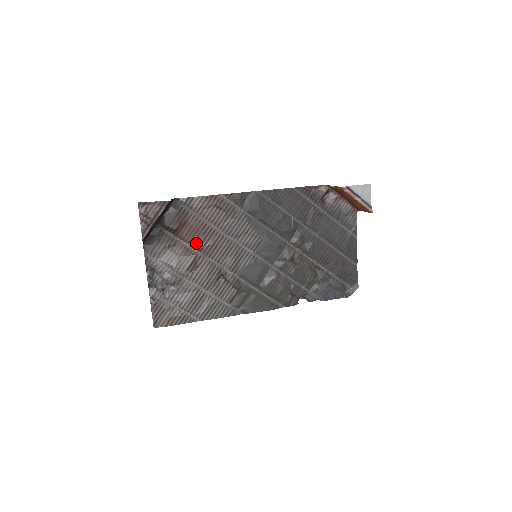
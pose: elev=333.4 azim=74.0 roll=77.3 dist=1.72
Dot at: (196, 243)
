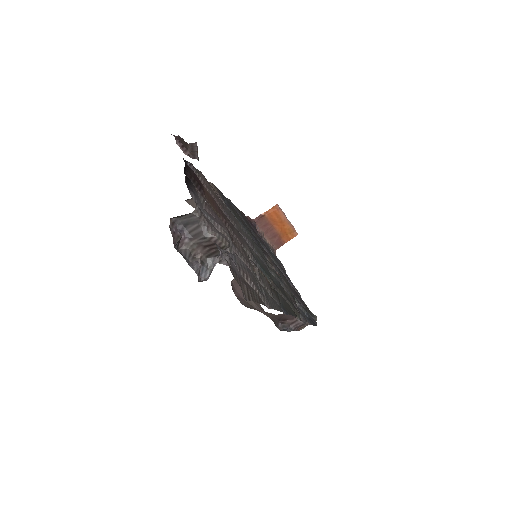
Dot at: (219, 213)
